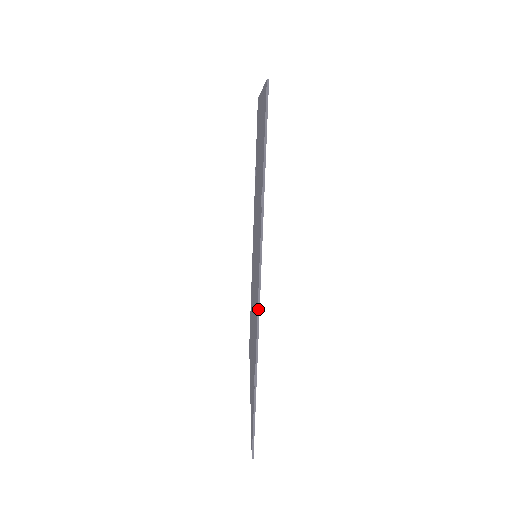
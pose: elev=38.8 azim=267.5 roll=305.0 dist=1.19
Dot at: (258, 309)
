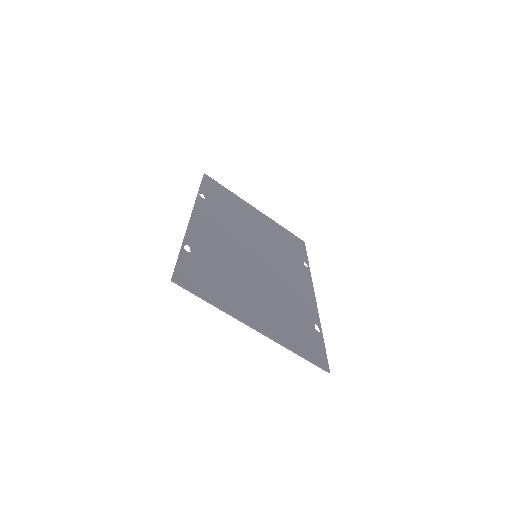
Dot at: (190, 219)
